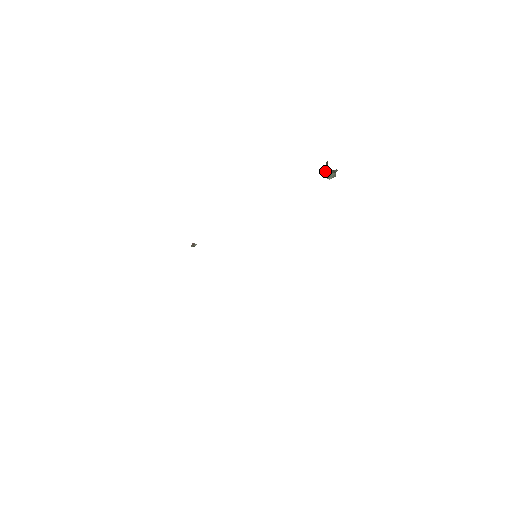
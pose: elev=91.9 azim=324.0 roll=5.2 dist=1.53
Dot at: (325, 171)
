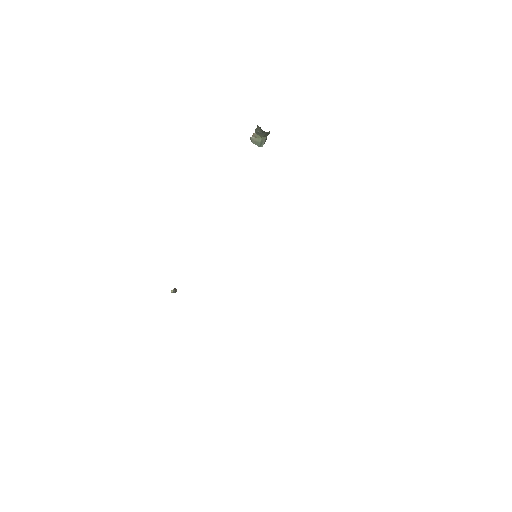
Dot at: (254, 140)
